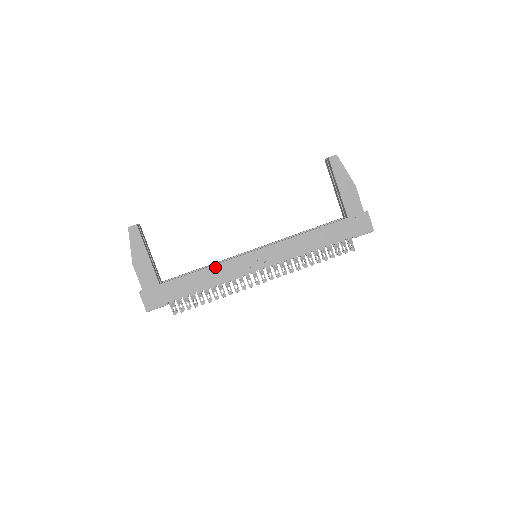
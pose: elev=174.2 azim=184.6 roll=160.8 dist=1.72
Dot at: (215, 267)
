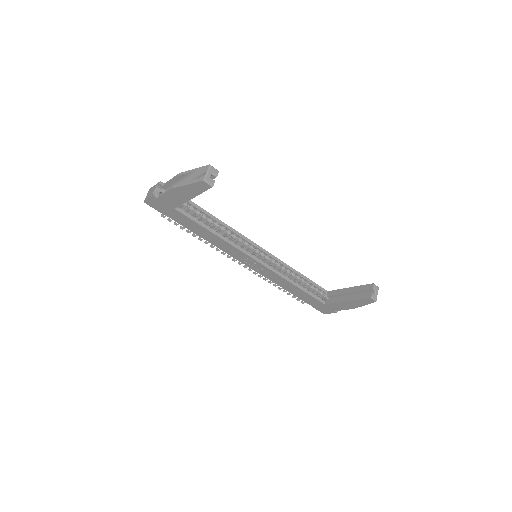
Dot at: (223, 241)
